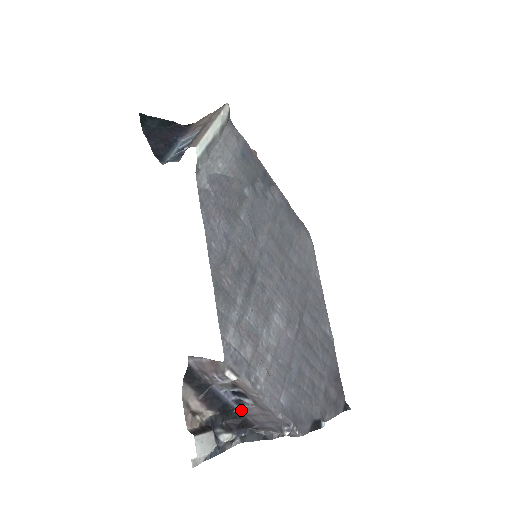
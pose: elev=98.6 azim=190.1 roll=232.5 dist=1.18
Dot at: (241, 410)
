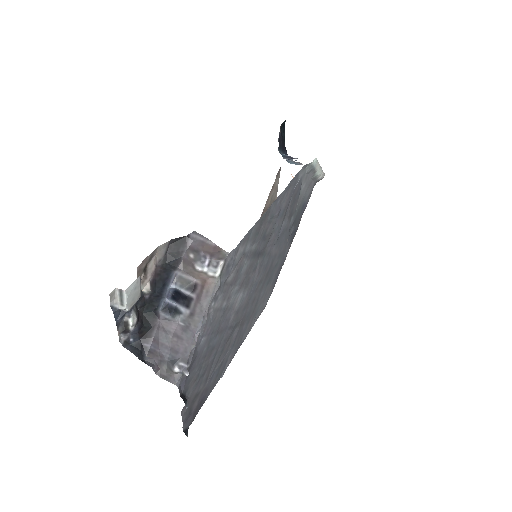
Dot at: (160, 317)
